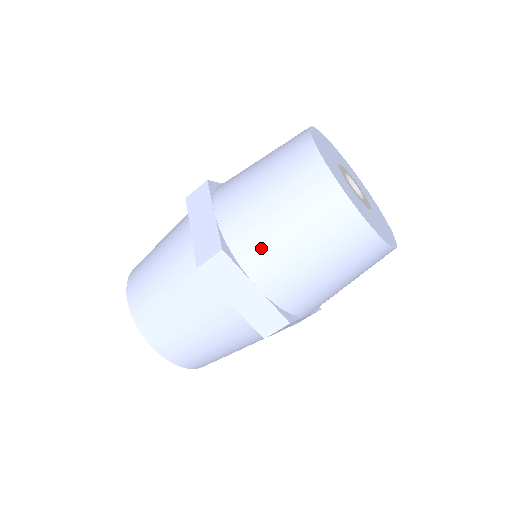
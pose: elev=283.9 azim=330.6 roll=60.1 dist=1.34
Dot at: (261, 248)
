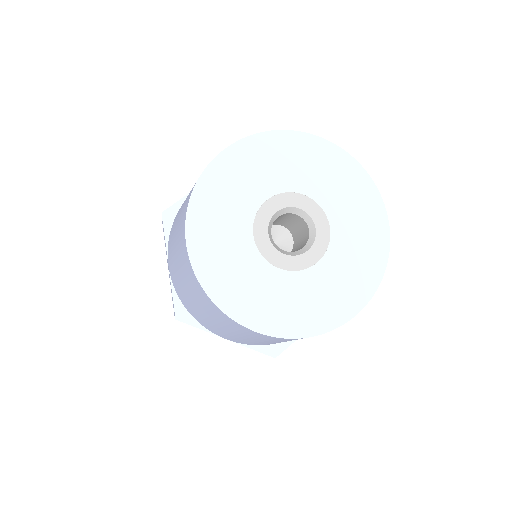
Dot at: occluded
